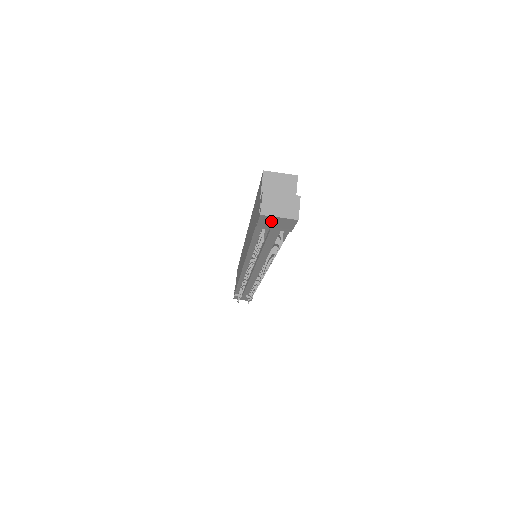
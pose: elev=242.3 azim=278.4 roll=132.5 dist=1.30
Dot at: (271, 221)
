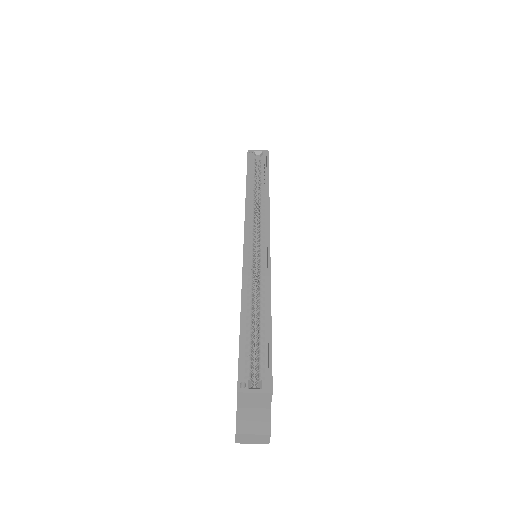
Dot at: occluded
